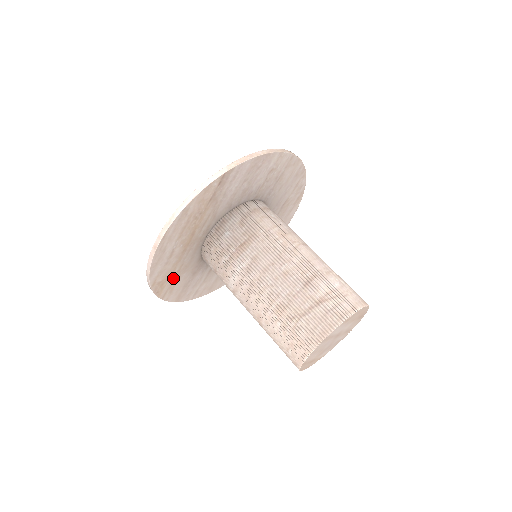
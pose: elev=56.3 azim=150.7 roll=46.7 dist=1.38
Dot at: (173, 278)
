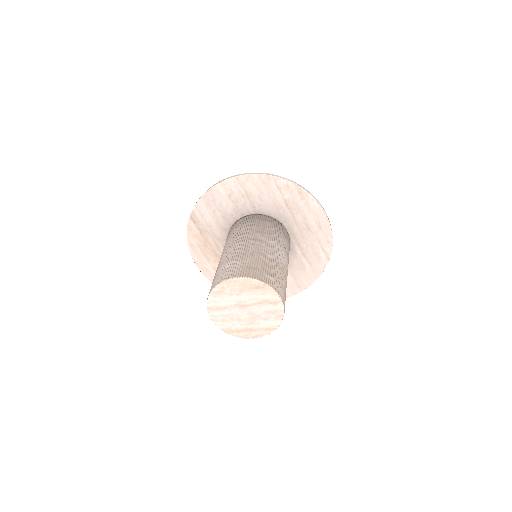
Dot at: occluded
